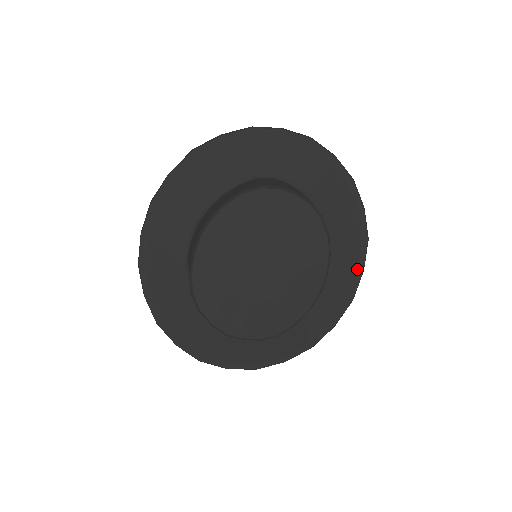
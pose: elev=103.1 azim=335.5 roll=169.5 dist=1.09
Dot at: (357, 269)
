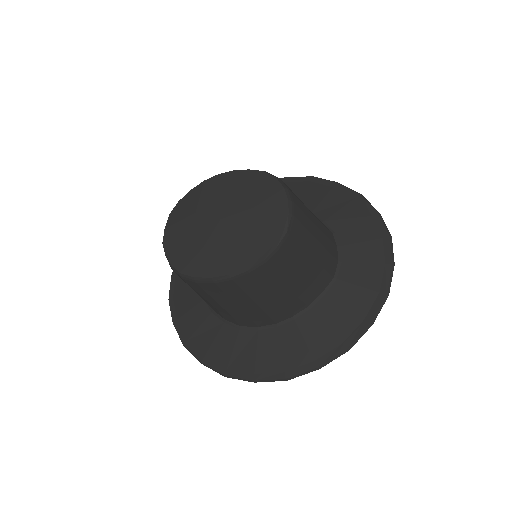
Dot at: (315, 360)
